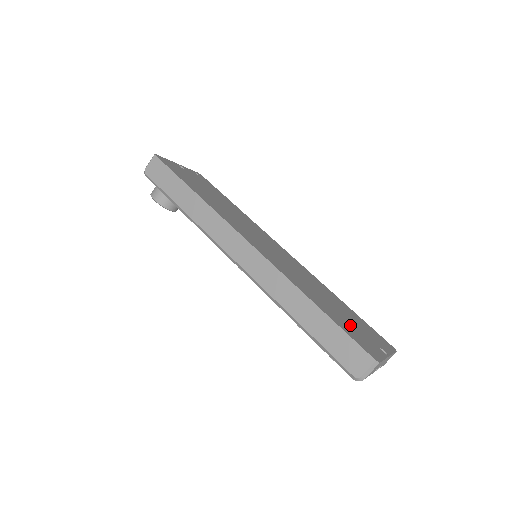
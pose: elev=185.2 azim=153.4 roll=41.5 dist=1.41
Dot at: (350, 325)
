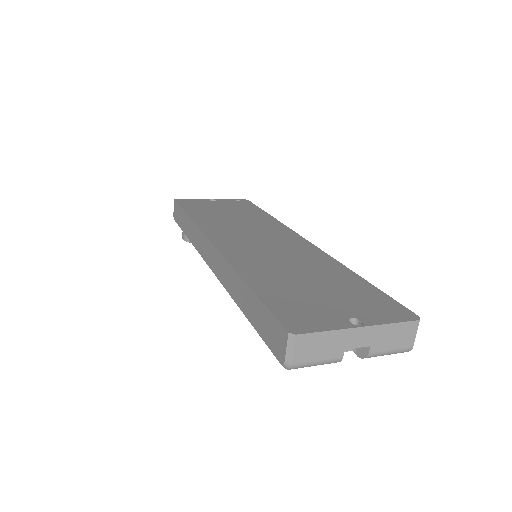
Dot at: (307, 298)
